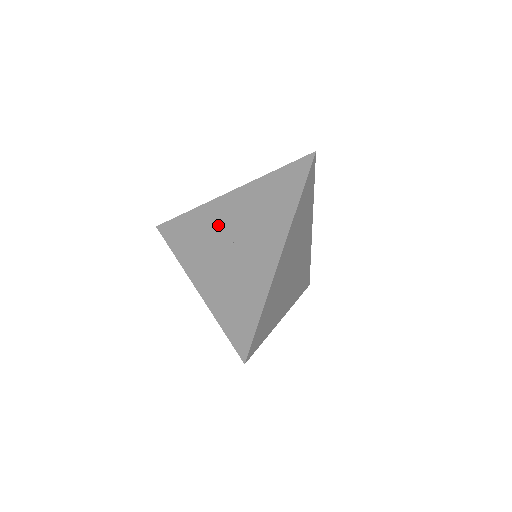
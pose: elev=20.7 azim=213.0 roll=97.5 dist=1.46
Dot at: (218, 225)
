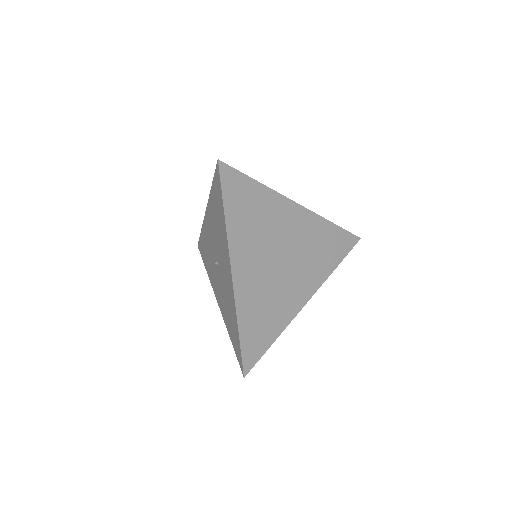
Dot at: (210, 244)
